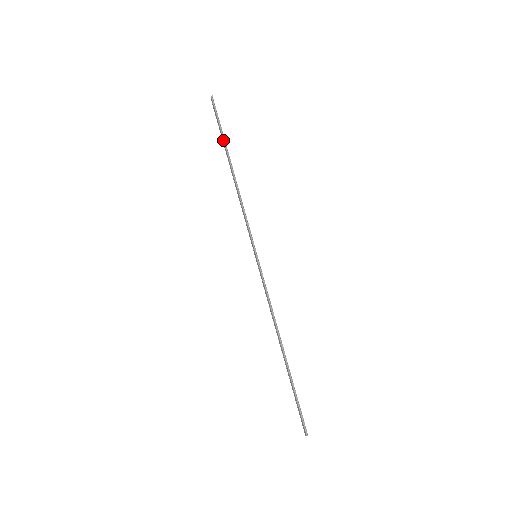
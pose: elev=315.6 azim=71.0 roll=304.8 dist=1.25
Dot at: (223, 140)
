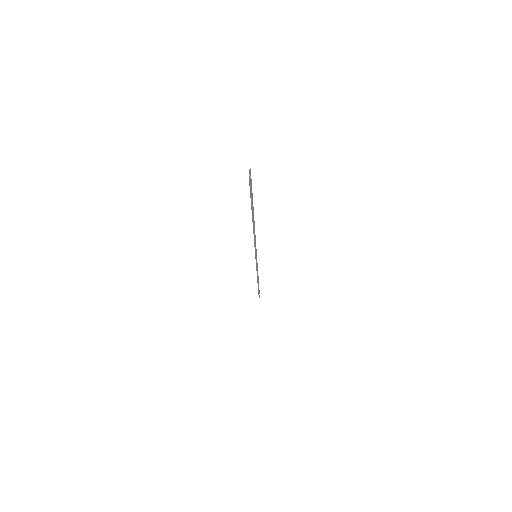
Dot at: occluded
